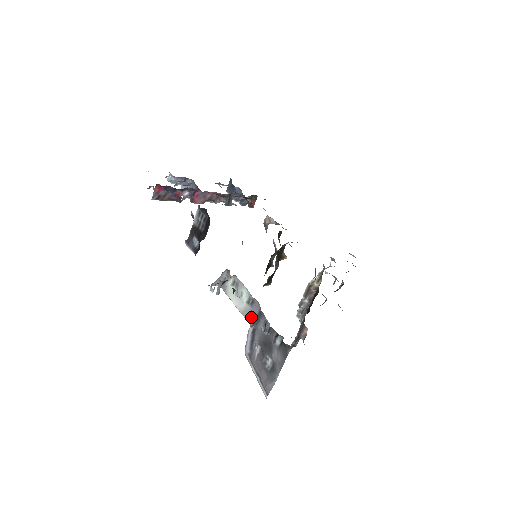
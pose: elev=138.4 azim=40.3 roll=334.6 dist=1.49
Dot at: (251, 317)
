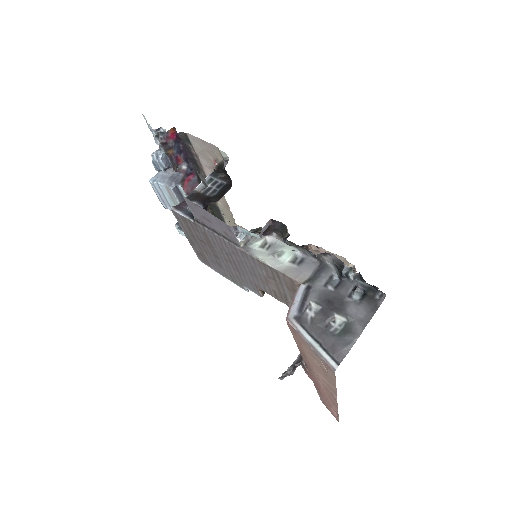
Dot at: (301, 275)
